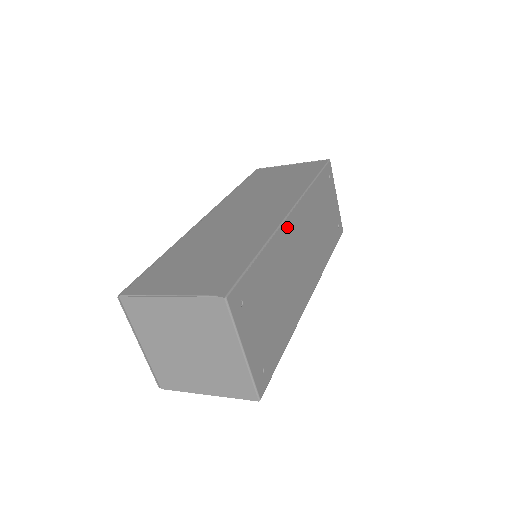
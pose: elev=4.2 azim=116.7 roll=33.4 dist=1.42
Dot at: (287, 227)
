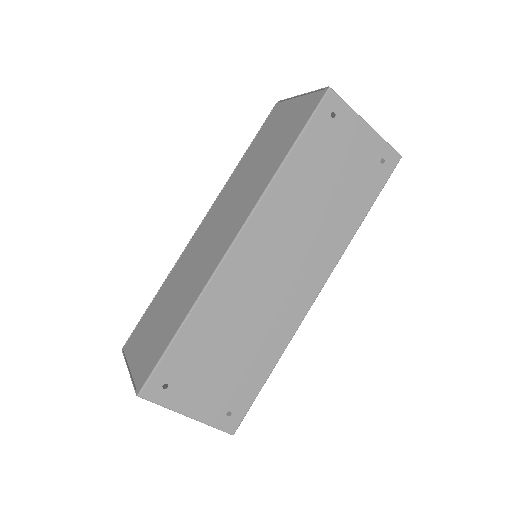
Dot at: (230, 265)
